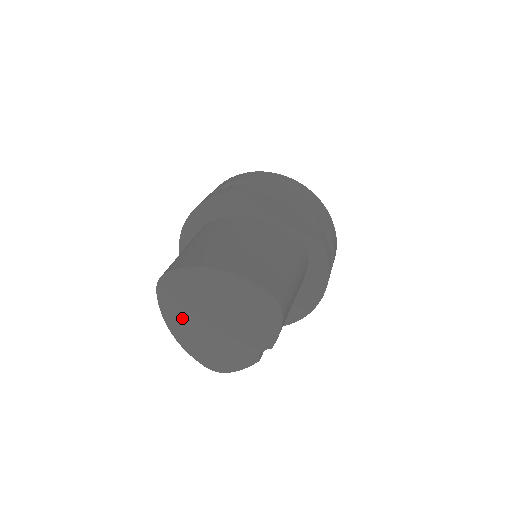
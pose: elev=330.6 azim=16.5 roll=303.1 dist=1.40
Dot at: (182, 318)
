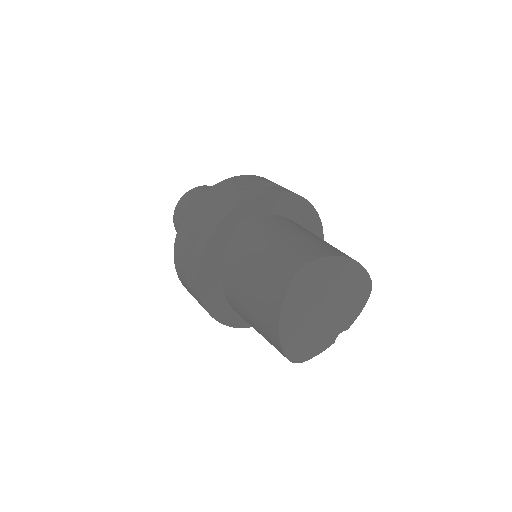
Dot at: (298, 309)
